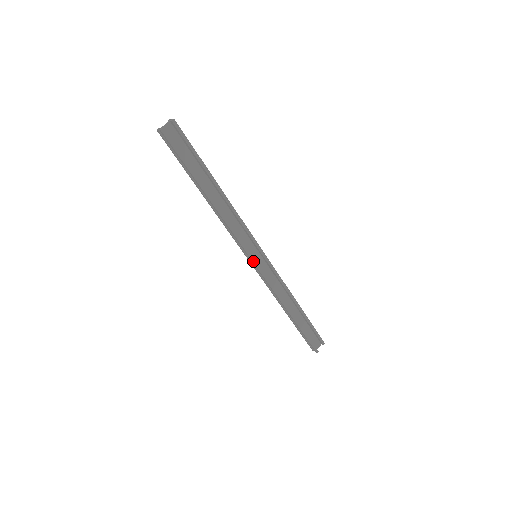
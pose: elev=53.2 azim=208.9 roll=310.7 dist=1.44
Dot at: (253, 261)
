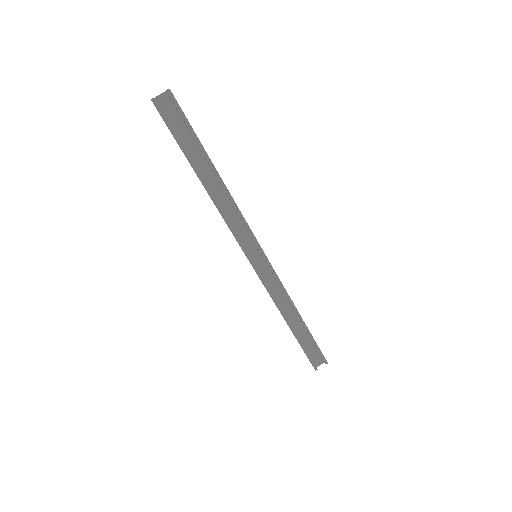
Dot at: (250, 261)
